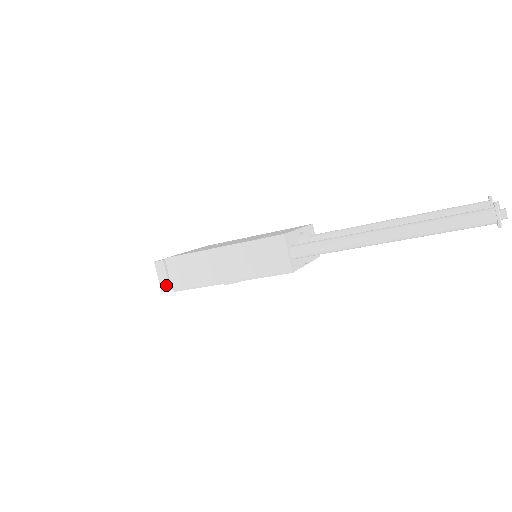
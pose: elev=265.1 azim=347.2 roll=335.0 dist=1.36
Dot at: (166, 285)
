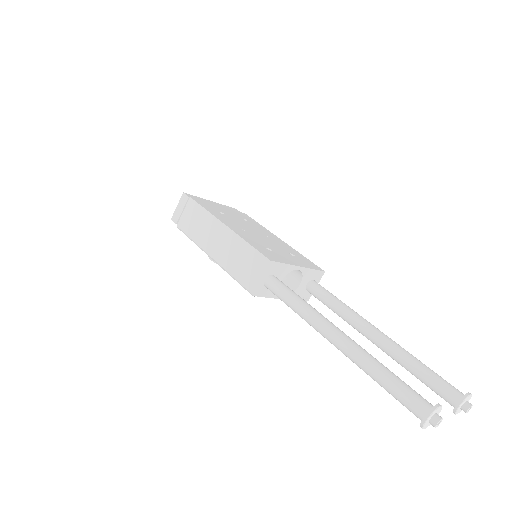
Dot at: (177, 217)
